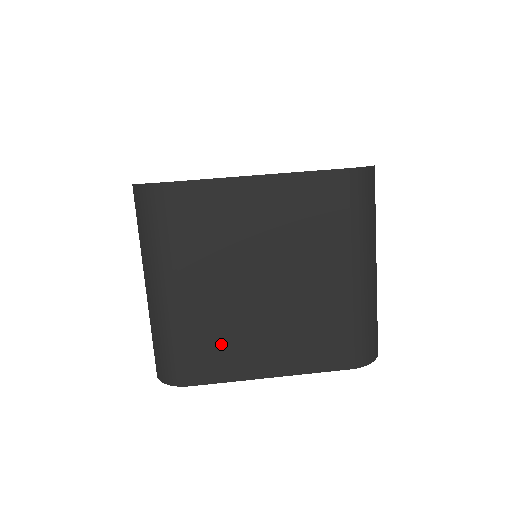
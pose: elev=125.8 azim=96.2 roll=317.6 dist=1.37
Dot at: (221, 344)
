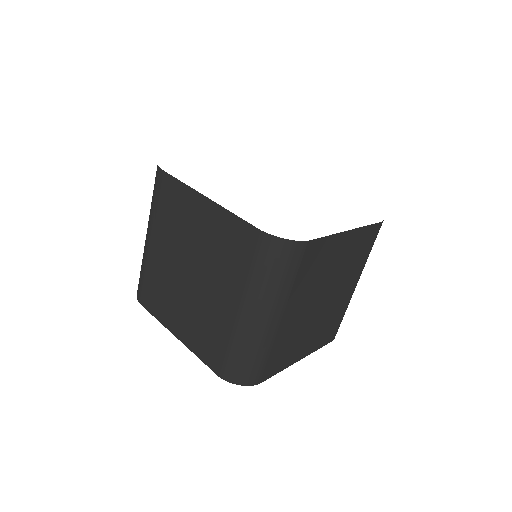
Dot at: (160, 293)
